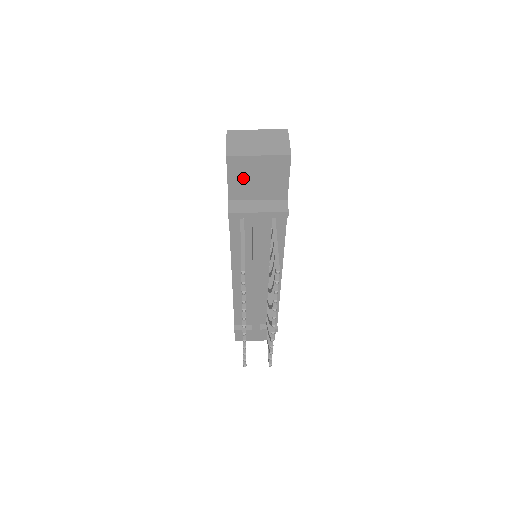
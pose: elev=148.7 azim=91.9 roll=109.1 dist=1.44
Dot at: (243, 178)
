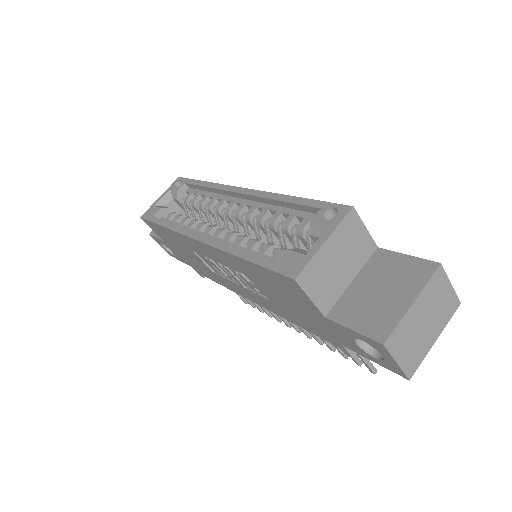
Dot at: occluded
